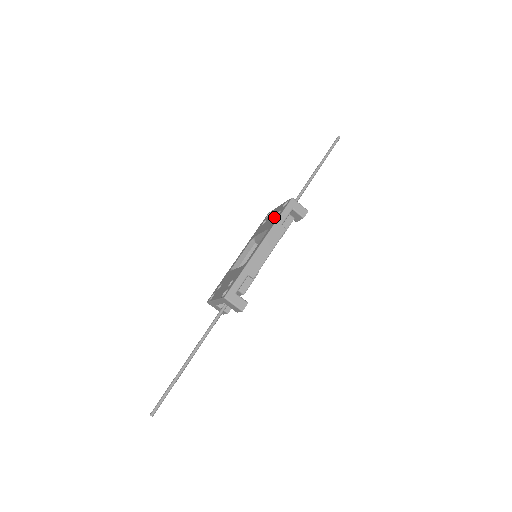
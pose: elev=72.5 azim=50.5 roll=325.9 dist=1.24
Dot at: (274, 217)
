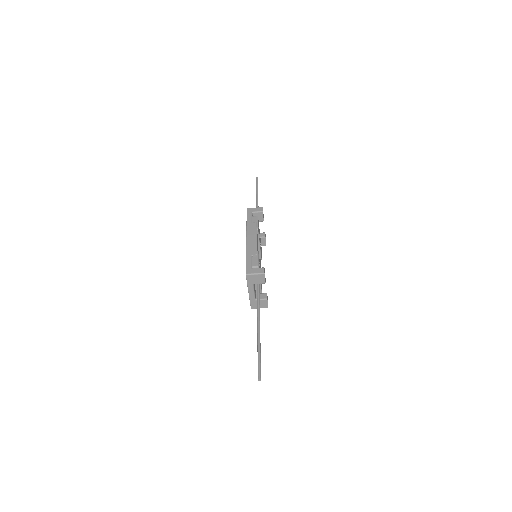
Dot at: occluded
